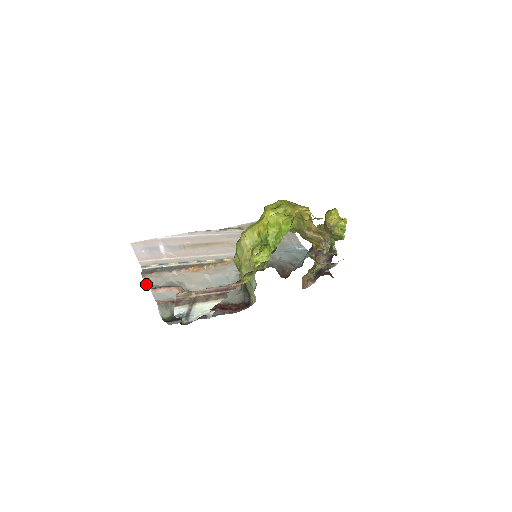
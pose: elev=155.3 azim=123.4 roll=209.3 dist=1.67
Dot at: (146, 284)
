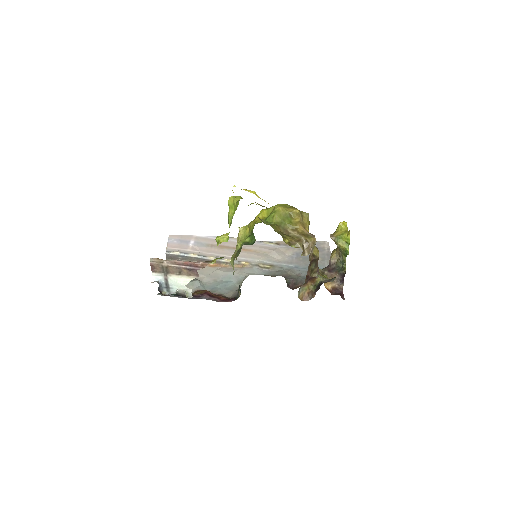
Dot at: occluded
